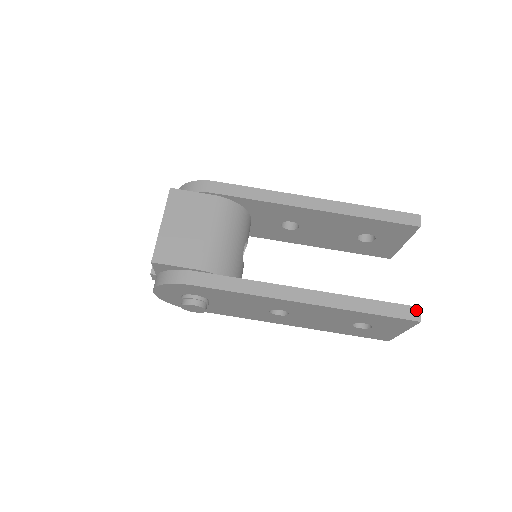
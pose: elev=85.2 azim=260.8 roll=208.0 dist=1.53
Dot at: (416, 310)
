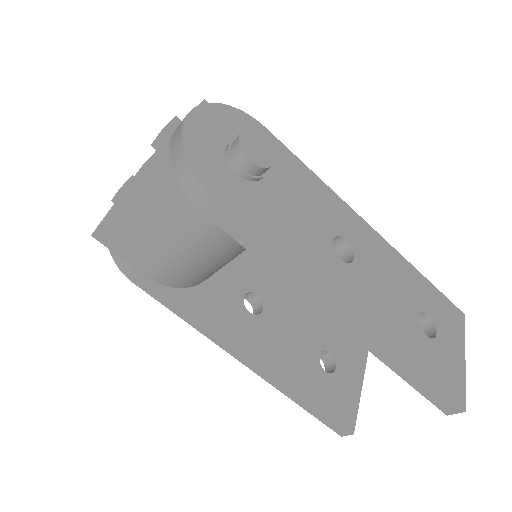
Dot at: (347, 432)
